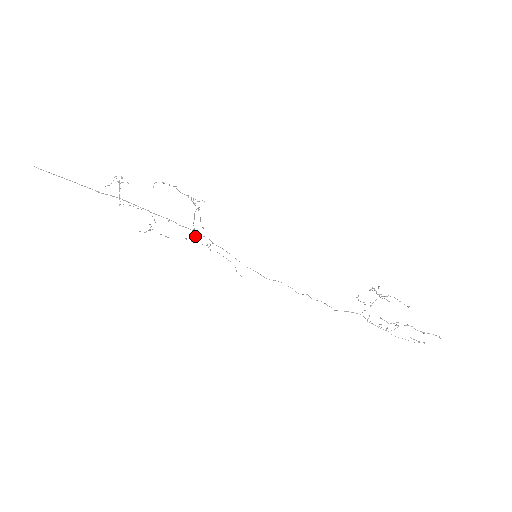
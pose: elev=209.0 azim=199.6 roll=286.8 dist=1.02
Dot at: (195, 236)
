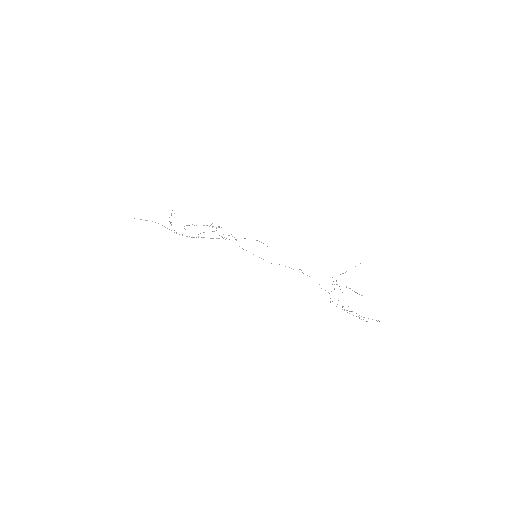
Dot at: occluded
